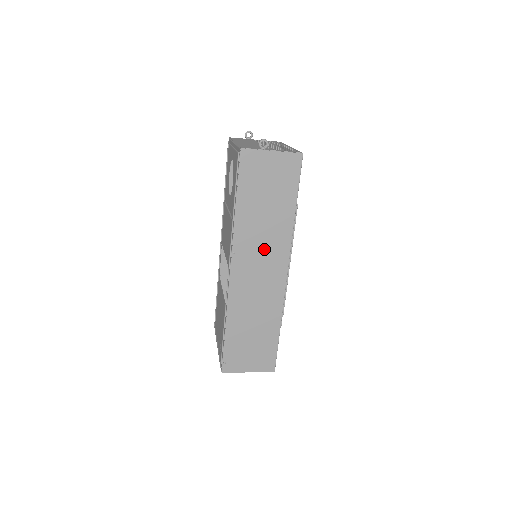
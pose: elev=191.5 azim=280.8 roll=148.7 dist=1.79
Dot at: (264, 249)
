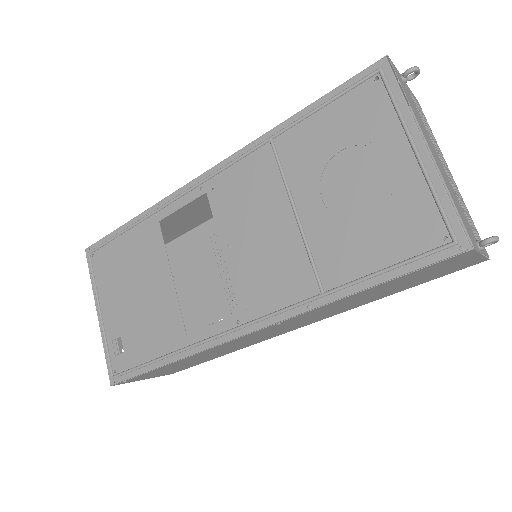
Dot at: (312, 318)
